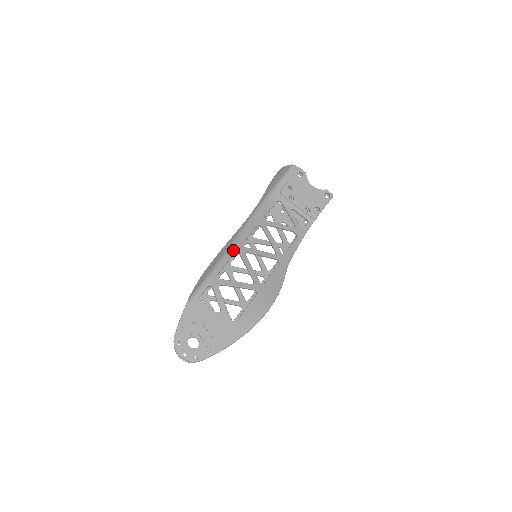
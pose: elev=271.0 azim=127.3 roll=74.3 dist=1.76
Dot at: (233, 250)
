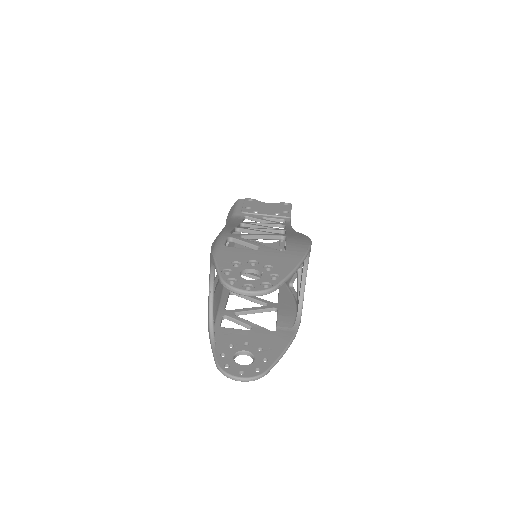
Dot at: (230, 227)
